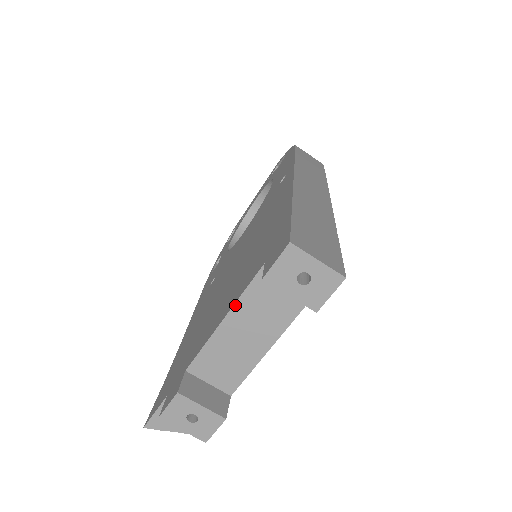
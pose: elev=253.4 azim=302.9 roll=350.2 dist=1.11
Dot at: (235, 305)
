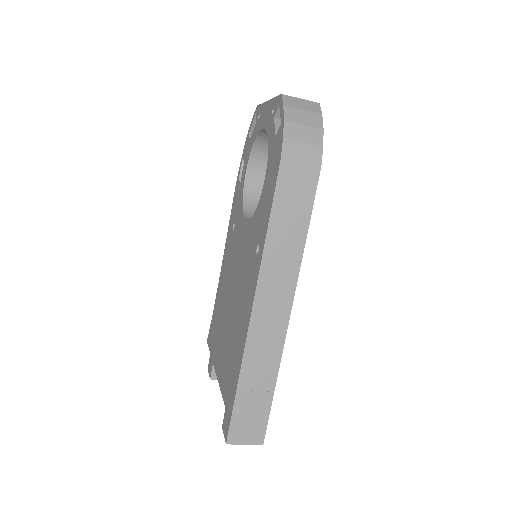
Dot at: (221, 390)
